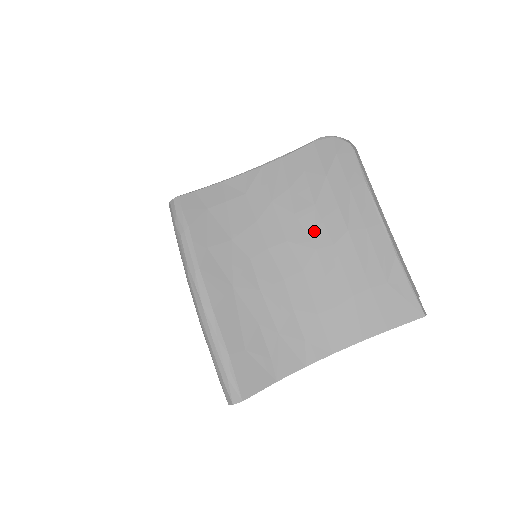
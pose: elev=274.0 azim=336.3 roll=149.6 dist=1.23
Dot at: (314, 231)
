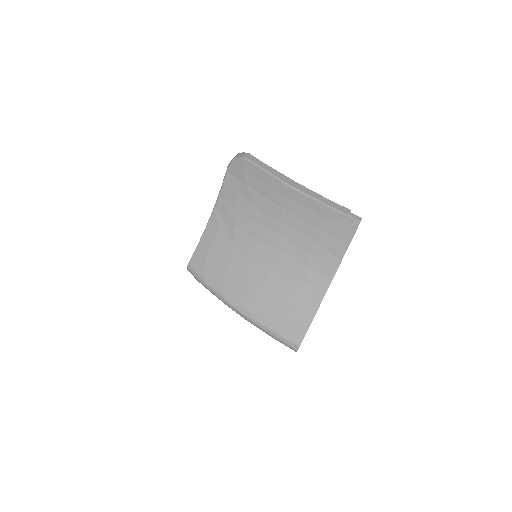
Dot at: (267, 223)
